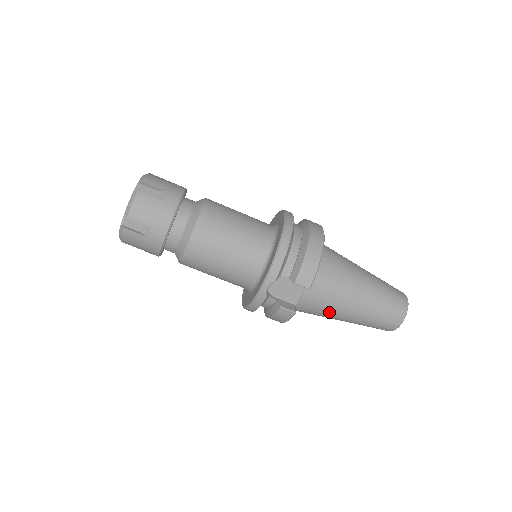
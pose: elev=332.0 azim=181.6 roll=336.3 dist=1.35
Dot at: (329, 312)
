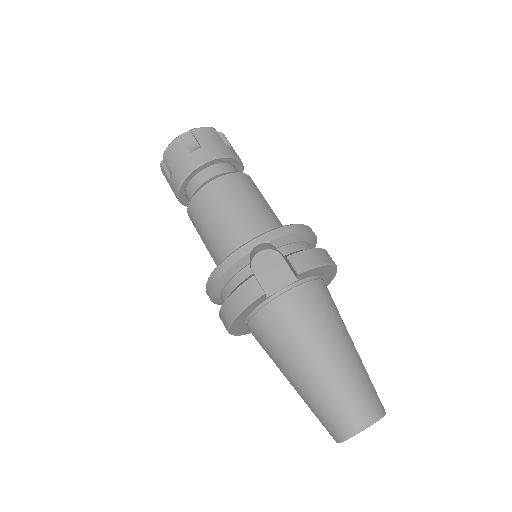
Dot at: (293, 340)
